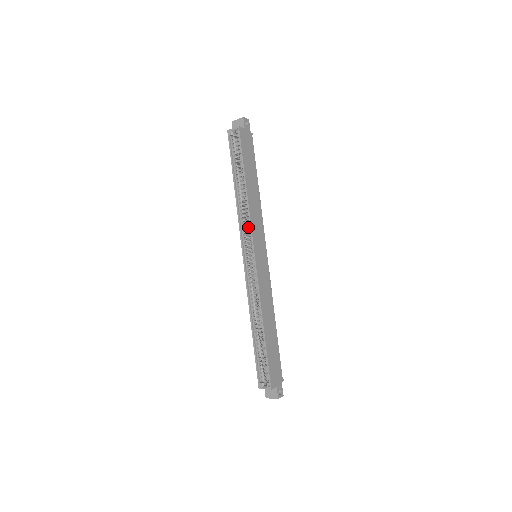
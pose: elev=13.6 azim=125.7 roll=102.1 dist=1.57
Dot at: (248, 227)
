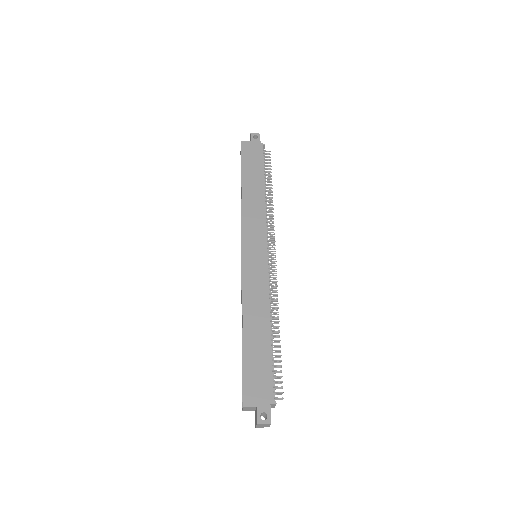
Dot at: occluded
